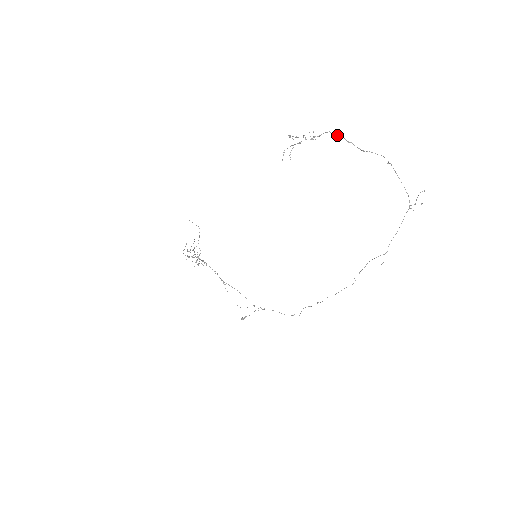
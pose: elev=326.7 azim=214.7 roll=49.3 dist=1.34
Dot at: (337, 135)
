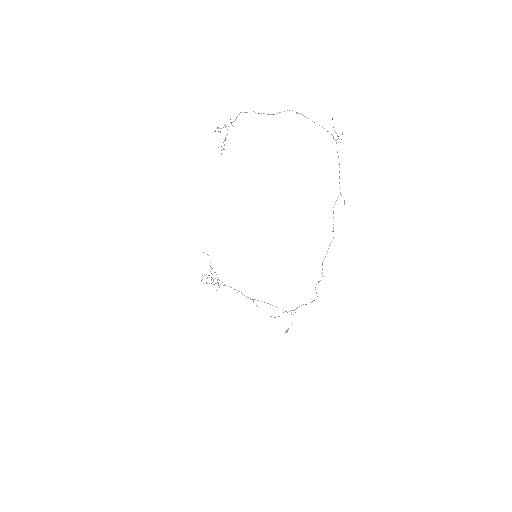
Dot at: occluded
